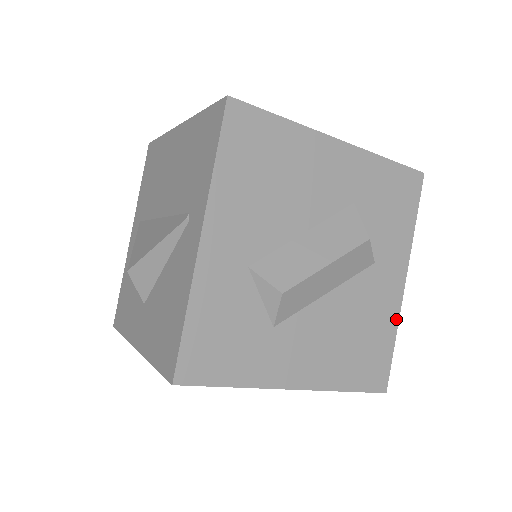
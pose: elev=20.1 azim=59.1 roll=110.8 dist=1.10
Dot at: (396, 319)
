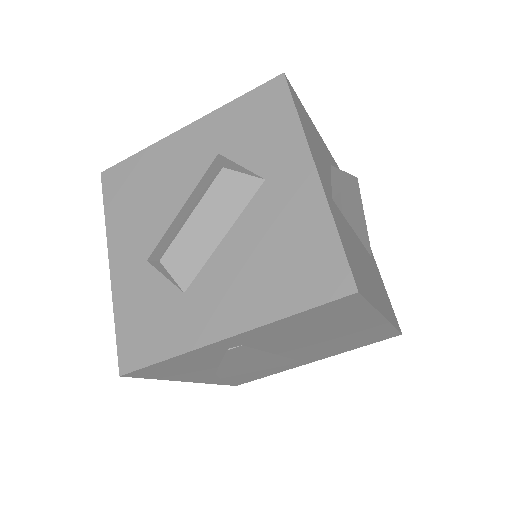
Dot at: (325, 209)
